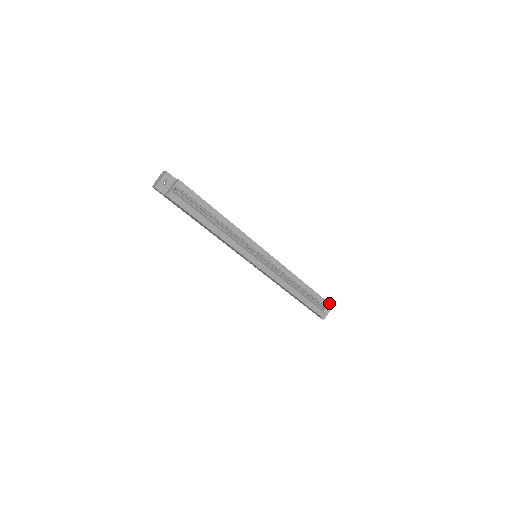
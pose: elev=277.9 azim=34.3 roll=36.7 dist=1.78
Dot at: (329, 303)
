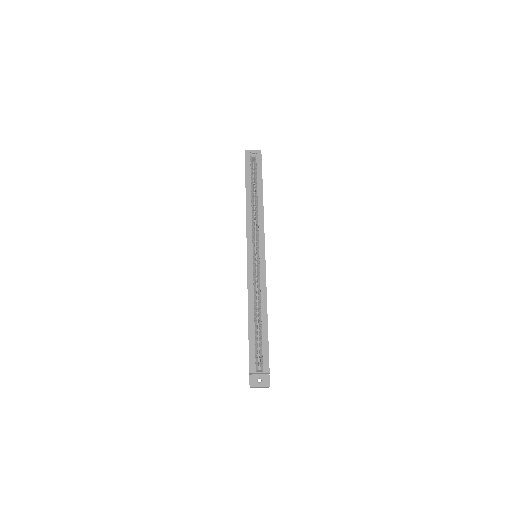
Dot at: (269, 368)
